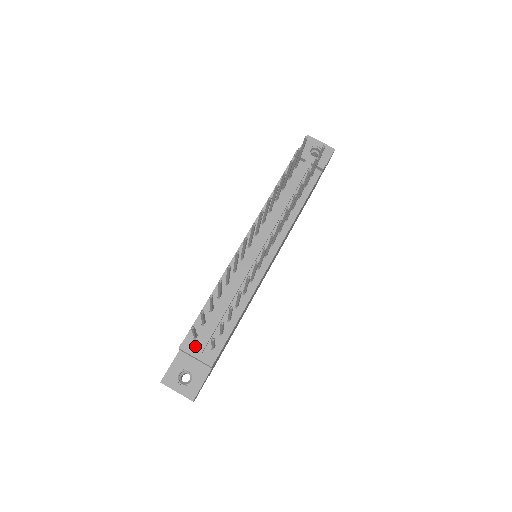
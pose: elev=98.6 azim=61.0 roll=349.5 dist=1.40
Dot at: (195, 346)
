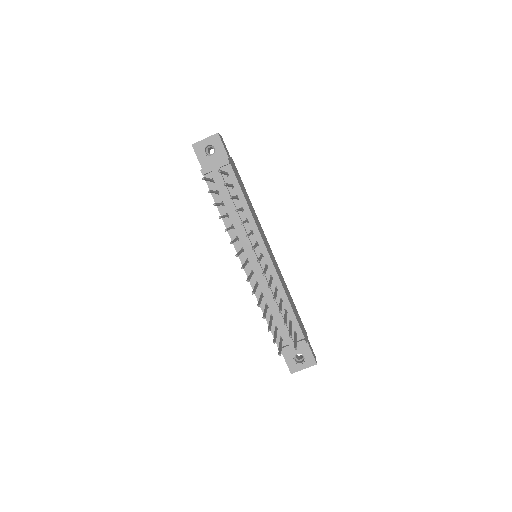
Dot at: (286, 343)
